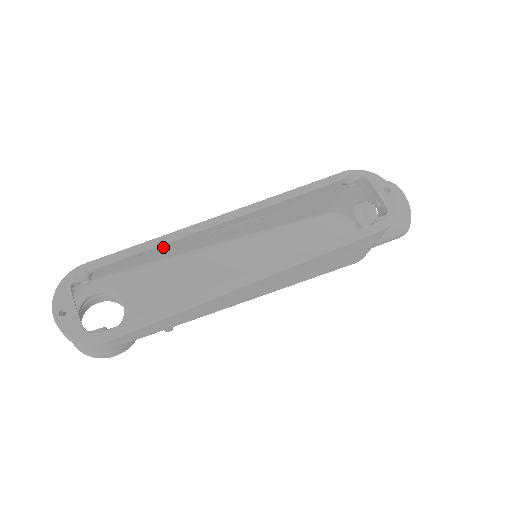
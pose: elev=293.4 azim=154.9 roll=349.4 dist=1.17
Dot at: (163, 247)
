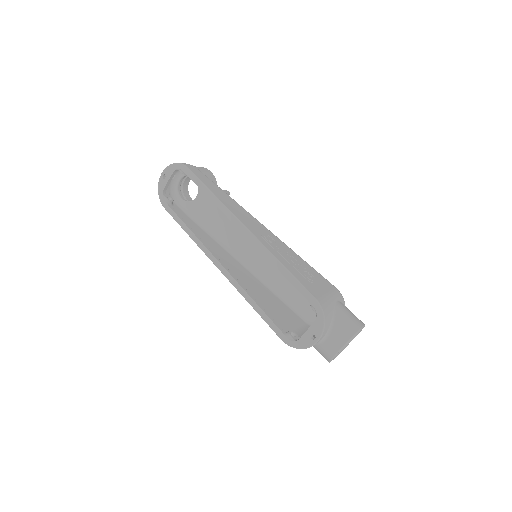
Dot at: occluded
